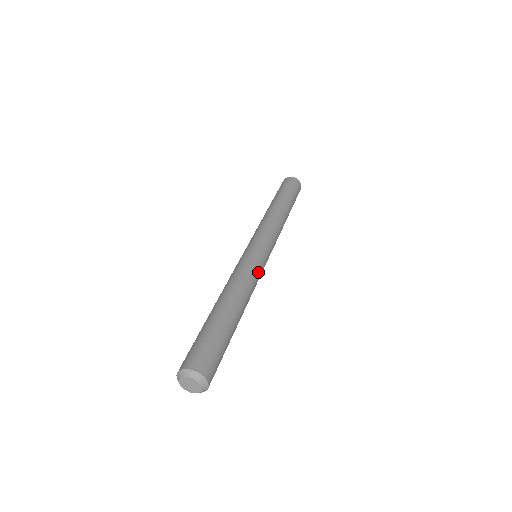
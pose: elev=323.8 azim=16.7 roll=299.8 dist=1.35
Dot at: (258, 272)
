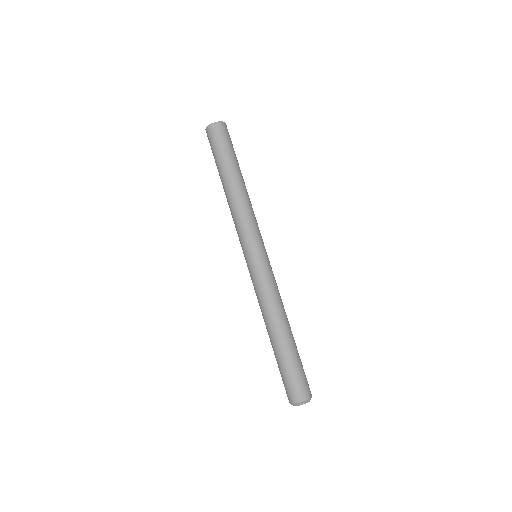
Dot at: (272, 279)
